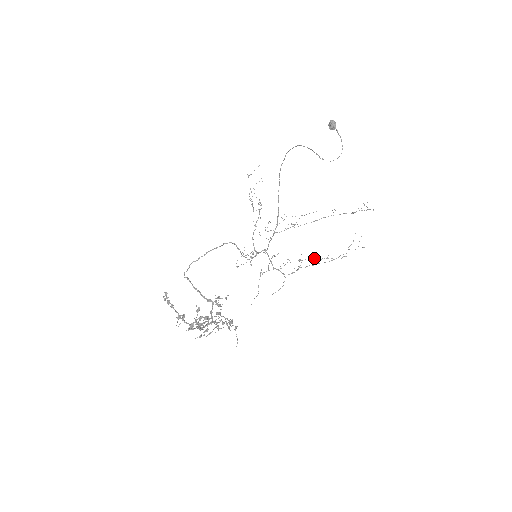
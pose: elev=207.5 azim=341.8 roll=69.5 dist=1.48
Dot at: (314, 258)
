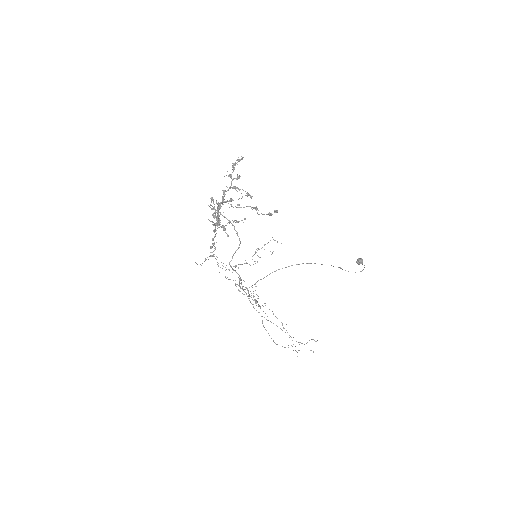
Dot at: occluded
